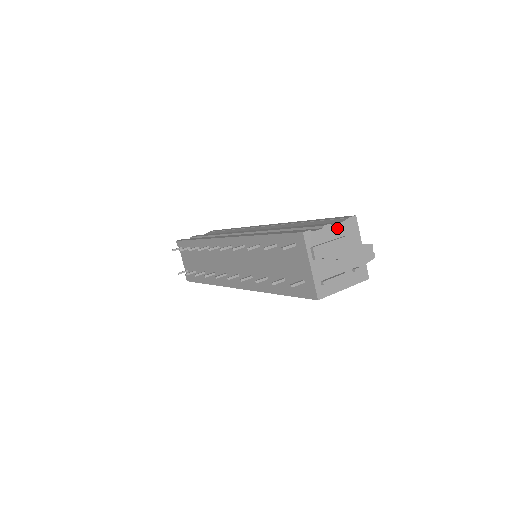
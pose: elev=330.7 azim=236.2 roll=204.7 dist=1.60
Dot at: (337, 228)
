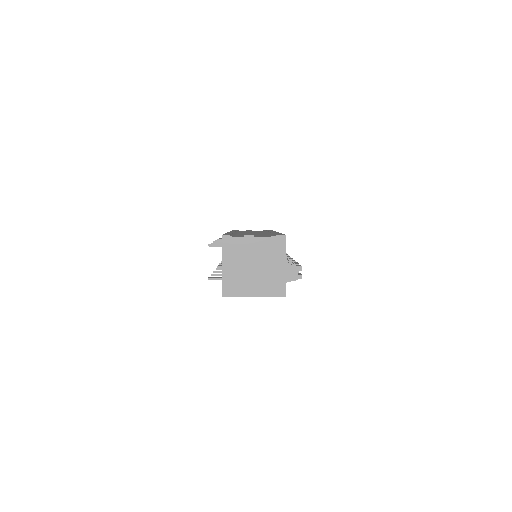
Dot at: (260, 241)
